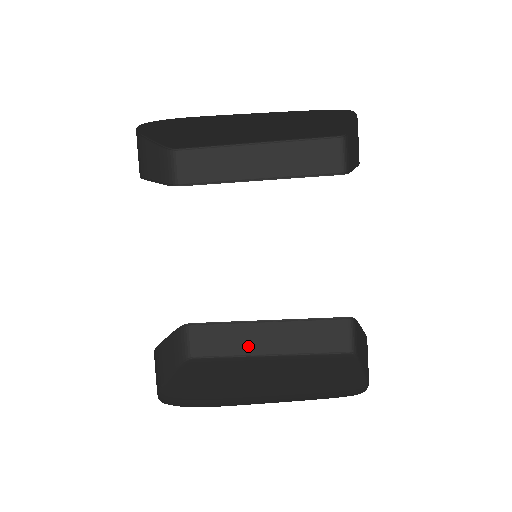
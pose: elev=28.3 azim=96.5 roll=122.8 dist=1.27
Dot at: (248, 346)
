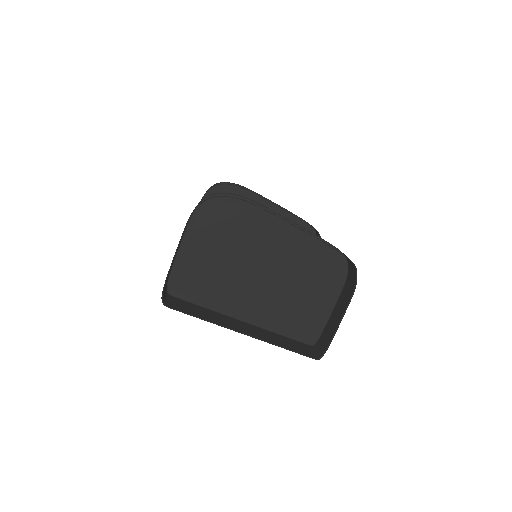
Dot at: (222, 323)
